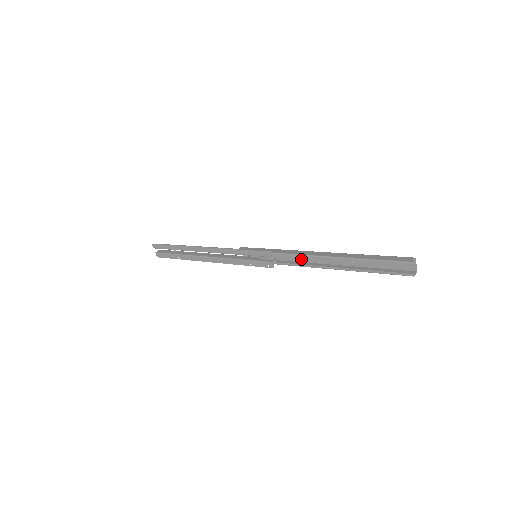
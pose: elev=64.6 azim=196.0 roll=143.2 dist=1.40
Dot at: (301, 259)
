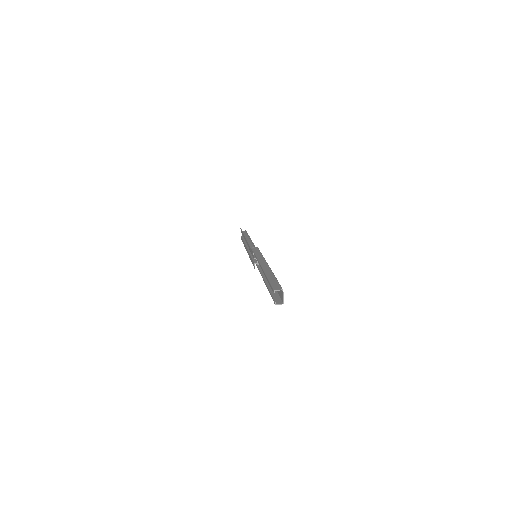
Dot at: occluded
